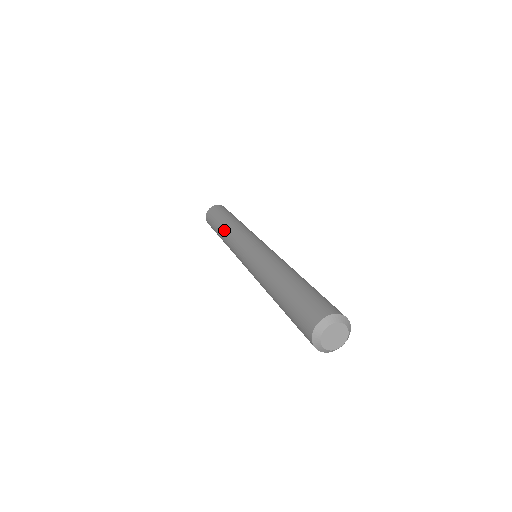
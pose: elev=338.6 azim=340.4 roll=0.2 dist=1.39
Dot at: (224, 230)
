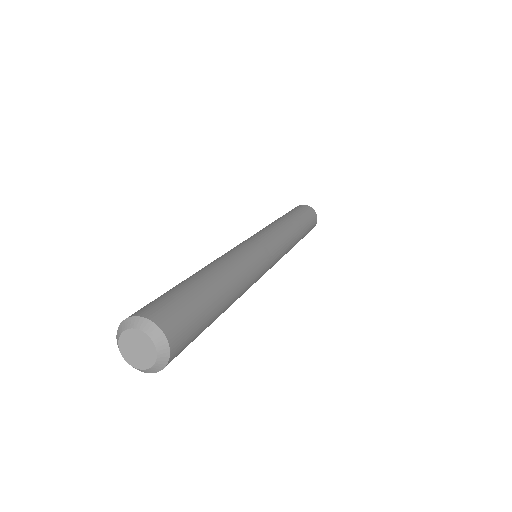
Dot at: occluded
